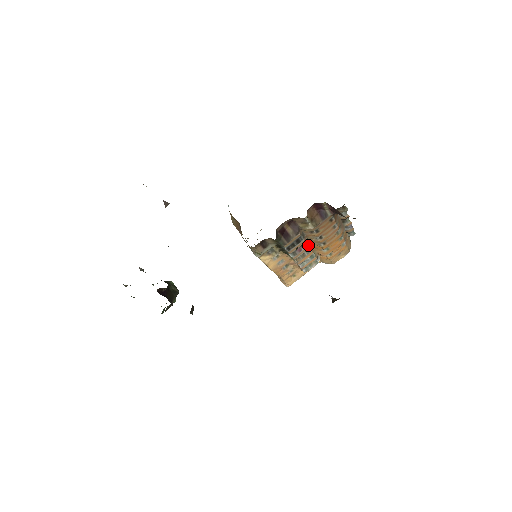
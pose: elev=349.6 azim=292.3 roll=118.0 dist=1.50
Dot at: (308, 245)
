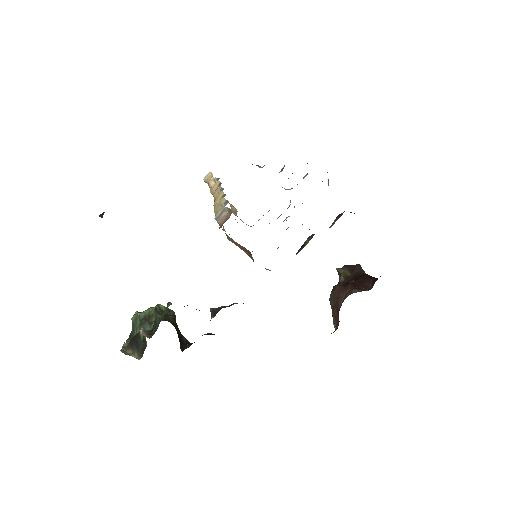
Dot at: occluded
